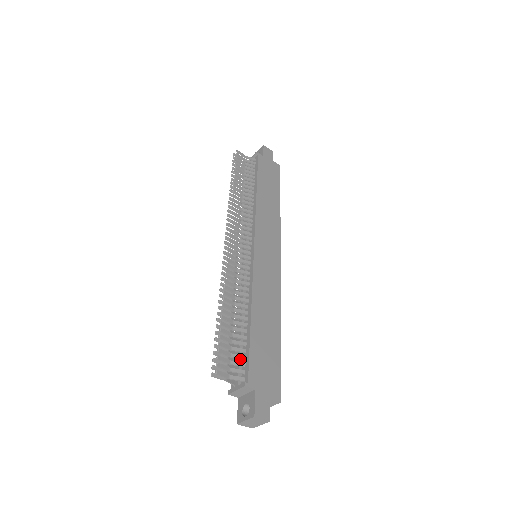
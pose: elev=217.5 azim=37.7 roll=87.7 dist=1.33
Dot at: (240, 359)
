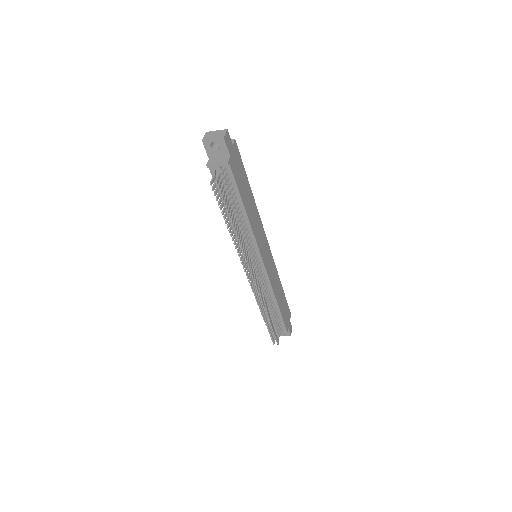
Dot at: (278, 324)
